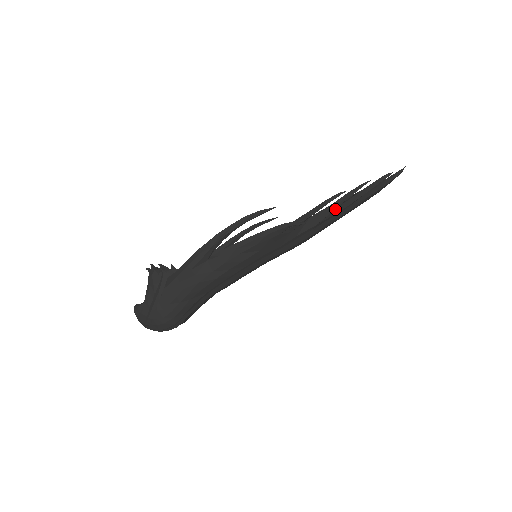
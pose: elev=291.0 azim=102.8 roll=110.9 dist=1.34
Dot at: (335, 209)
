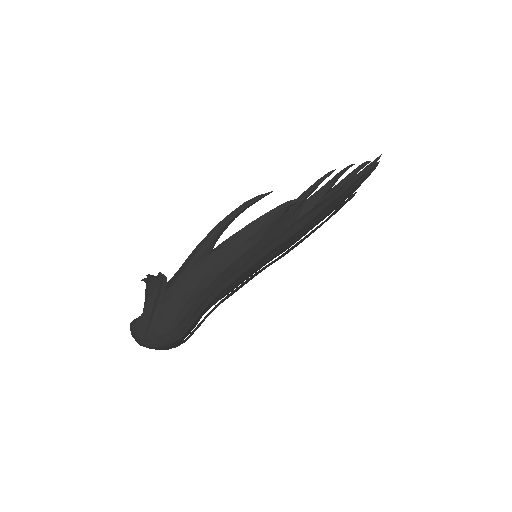
Dot at: (328, 191)
